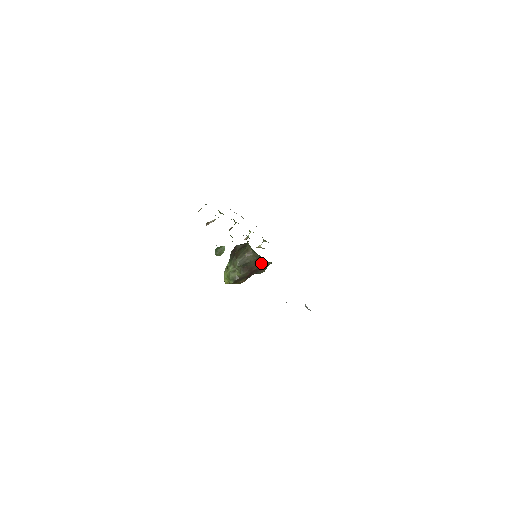
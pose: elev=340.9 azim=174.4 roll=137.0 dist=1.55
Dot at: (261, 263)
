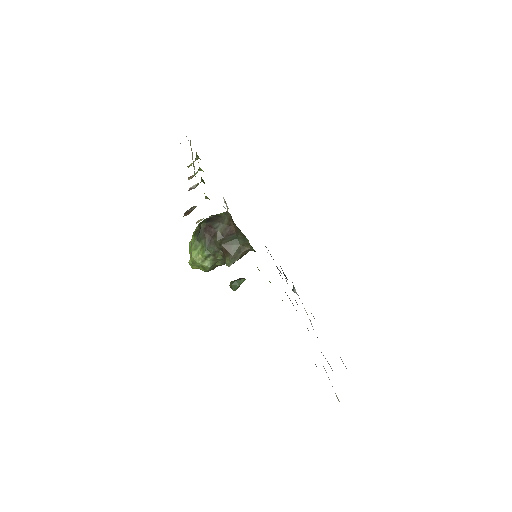
Dot at: occluded
